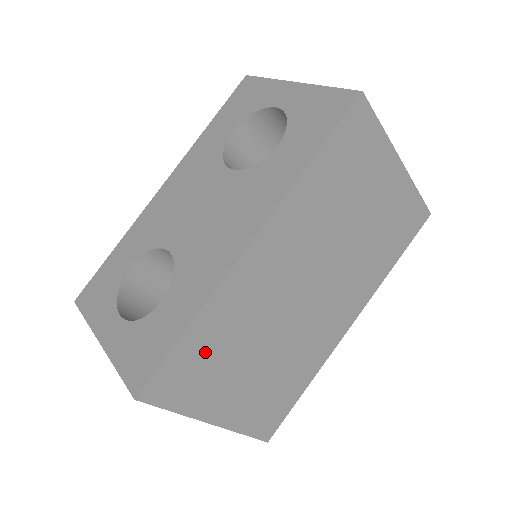
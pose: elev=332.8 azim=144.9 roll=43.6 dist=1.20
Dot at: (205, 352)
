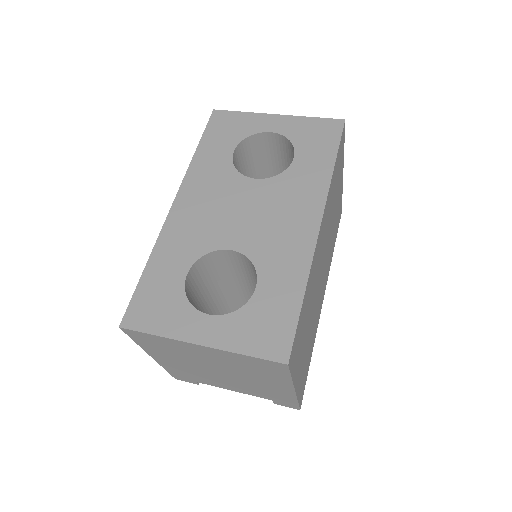
Dot at: (303, 319)
